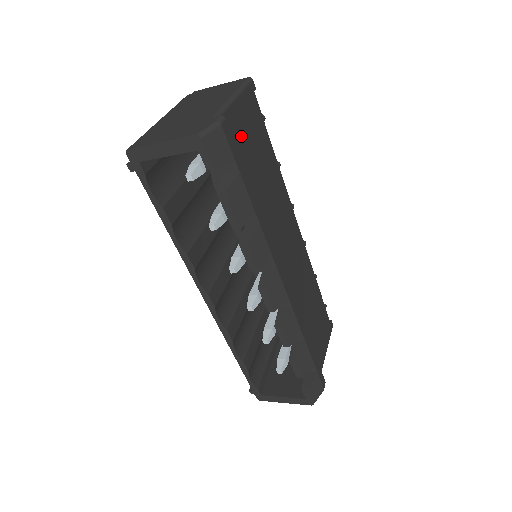
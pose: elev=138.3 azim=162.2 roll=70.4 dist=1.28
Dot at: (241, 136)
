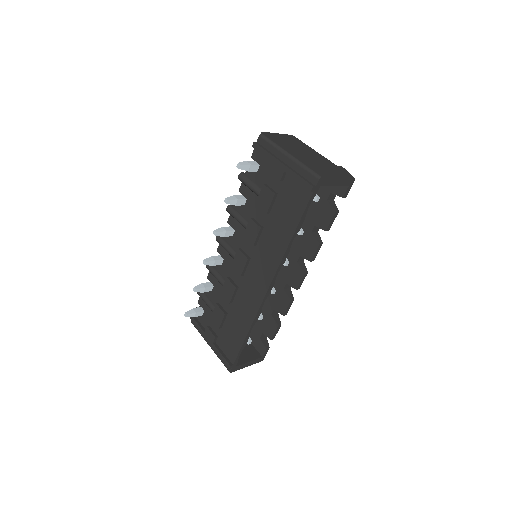
Dot at: occluded
